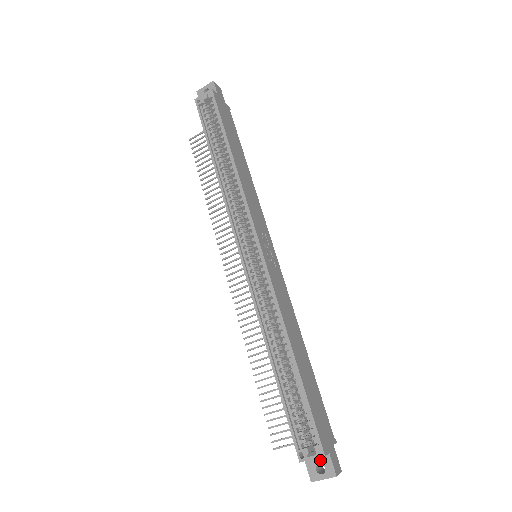
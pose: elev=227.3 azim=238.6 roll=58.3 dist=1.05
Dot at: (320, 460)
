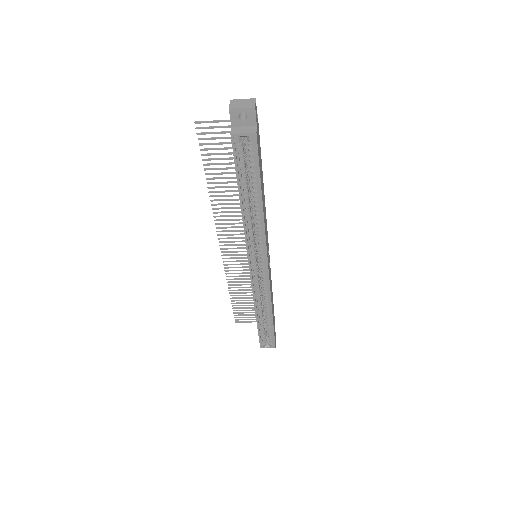
Dot at: occluded
